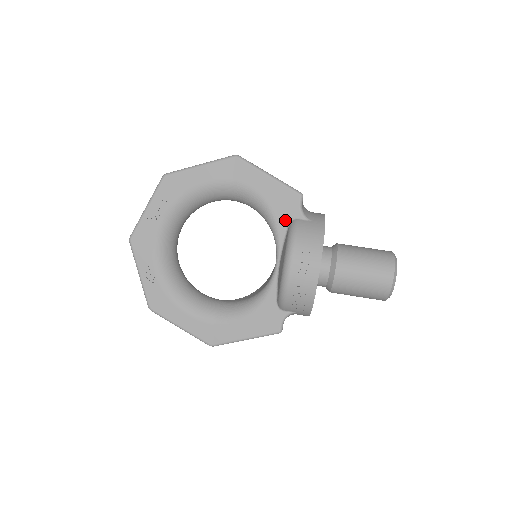
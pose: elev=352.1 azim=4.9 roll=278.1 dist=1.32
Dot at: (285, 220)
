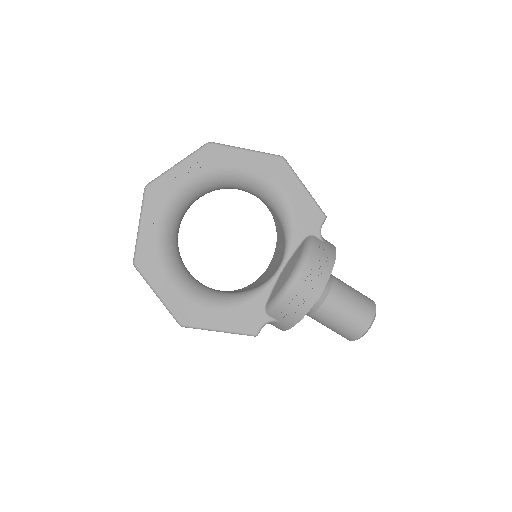
Dot at: (303, 233)
